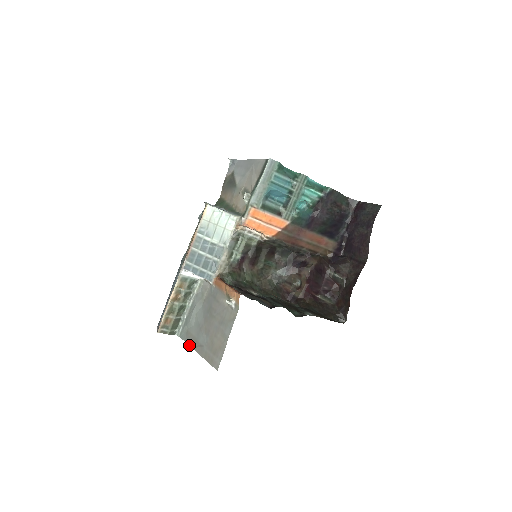
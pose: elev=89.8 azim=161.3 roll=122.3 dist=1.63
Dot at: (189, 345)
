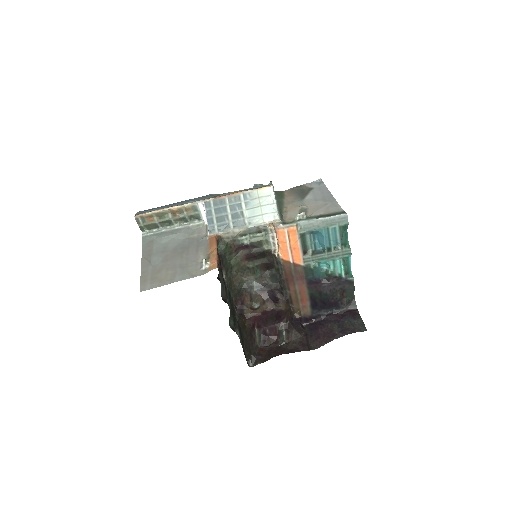
Dot at: (142, 251)
